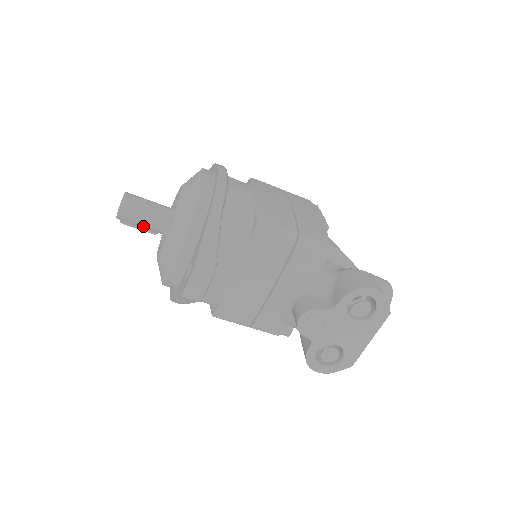
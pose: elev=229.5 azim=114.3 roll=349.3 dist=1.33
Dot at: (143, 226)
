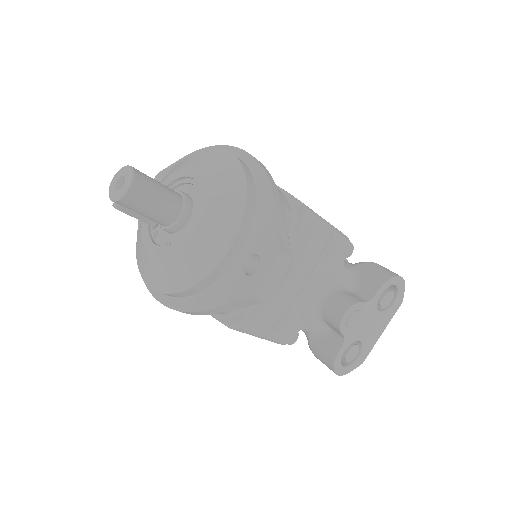
Dot at: (151, 213)
